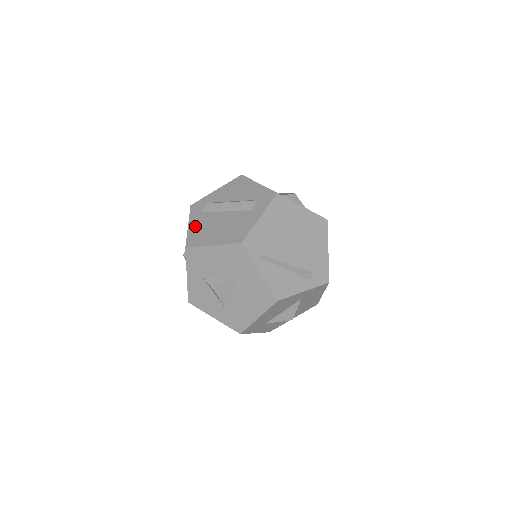
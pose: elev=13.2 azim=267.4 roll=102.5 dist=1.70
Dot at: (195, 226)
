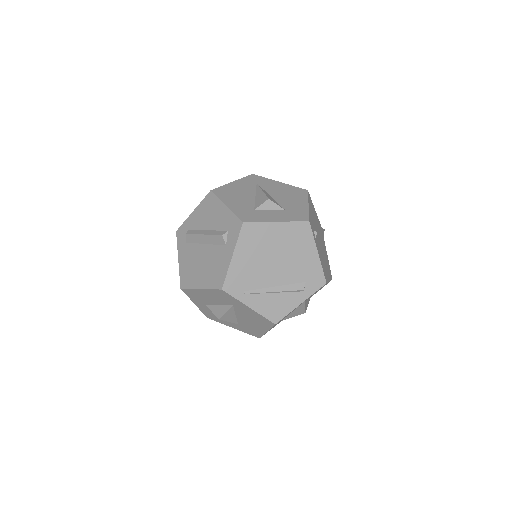
Dot at: (183, 261)
